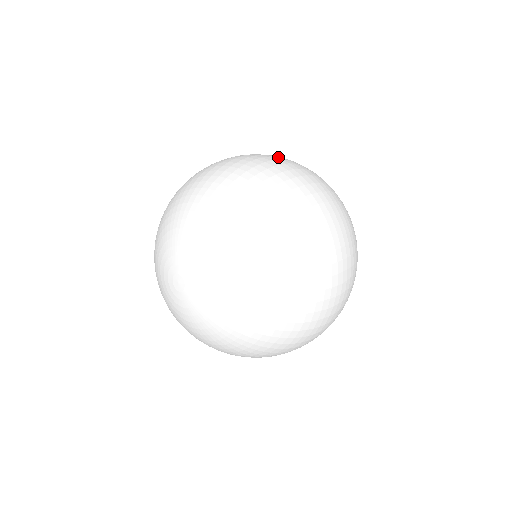
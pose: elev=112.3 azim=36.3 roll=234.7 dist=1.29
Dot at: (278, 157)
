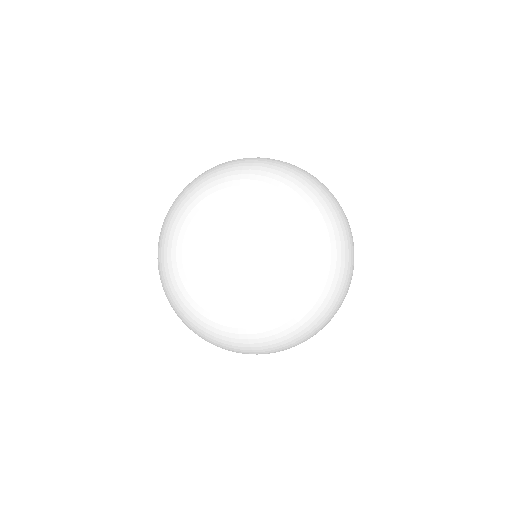
Dot at: occluded
